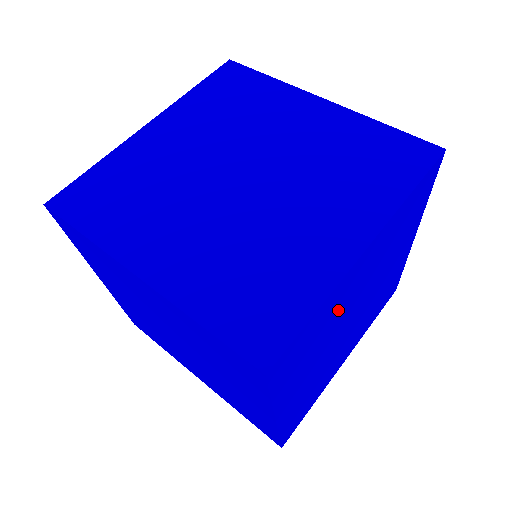
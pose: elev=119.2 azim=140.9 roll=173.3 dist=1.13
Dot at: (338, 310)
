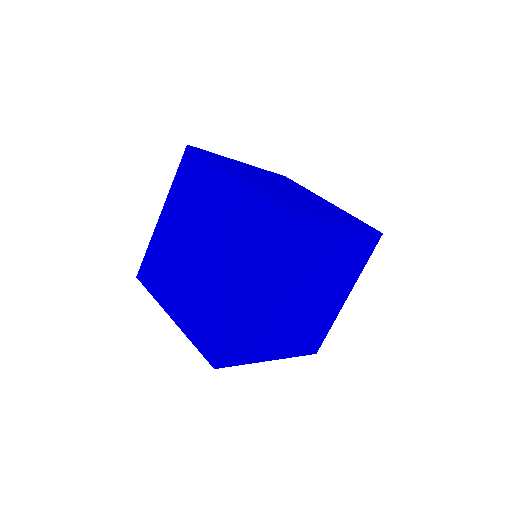
Dot at: (265, 315)
